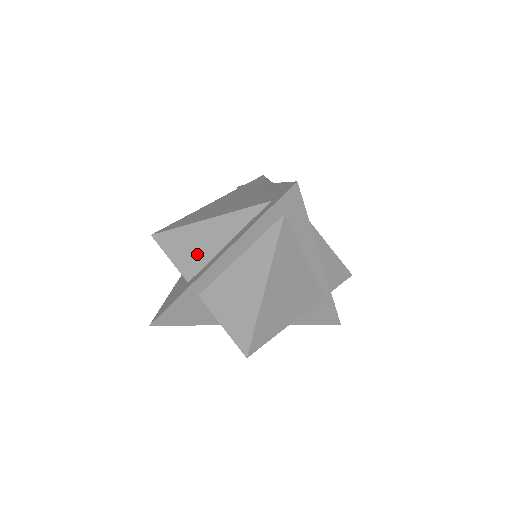
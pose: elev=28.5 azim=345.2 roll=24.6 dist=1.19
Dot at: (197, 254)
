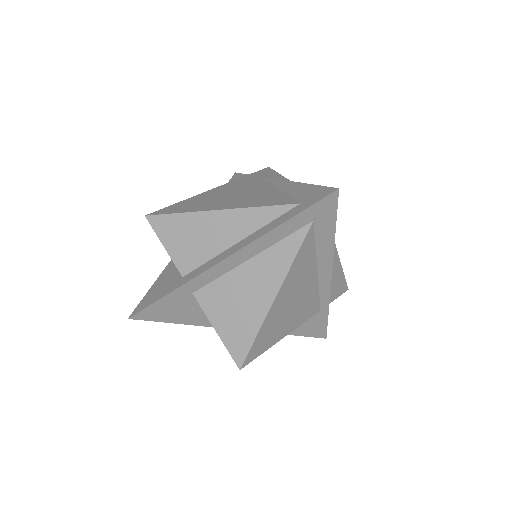
Dot at: (199, 247)
